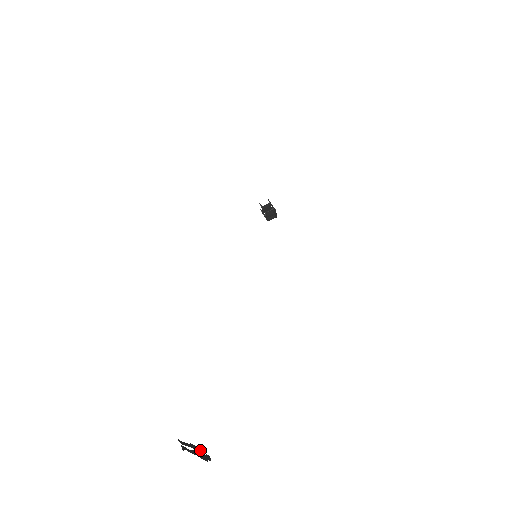
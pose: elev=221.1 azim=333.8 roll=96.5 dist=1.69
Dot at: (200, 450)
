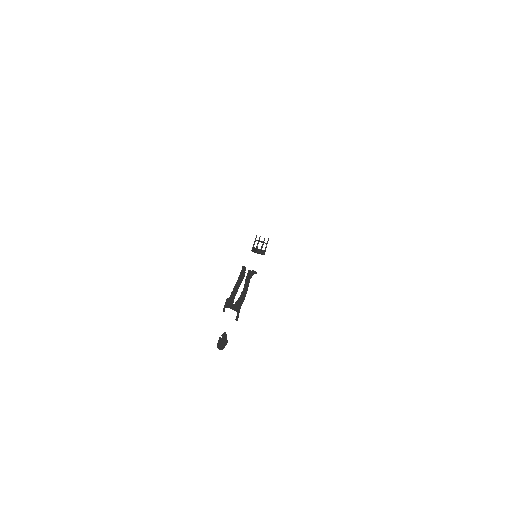
Dot at: occluded
